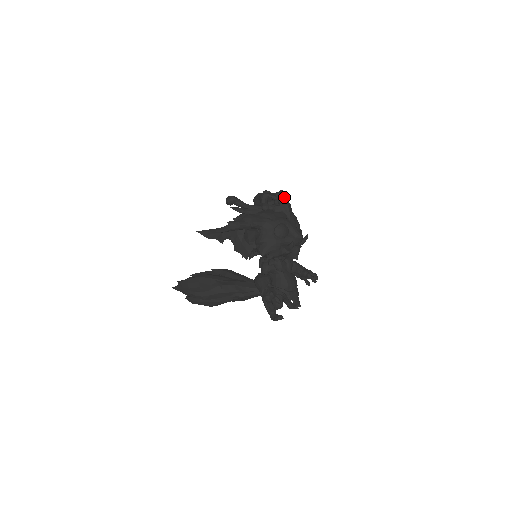
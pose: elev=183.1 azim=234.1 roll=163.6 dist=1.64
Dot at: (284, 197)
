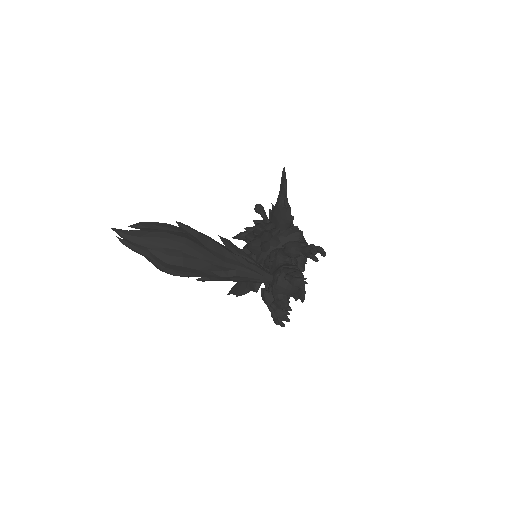
Dot at: occluded
